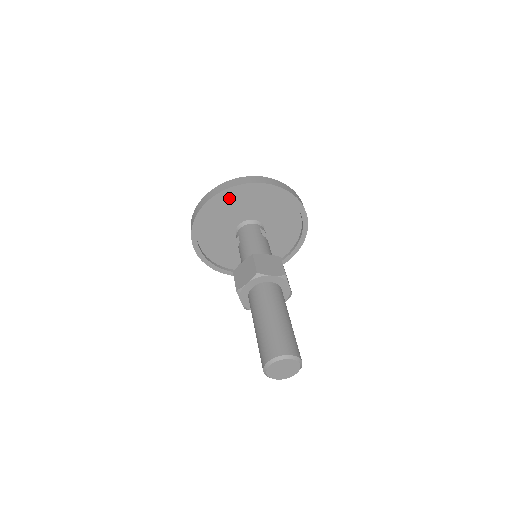
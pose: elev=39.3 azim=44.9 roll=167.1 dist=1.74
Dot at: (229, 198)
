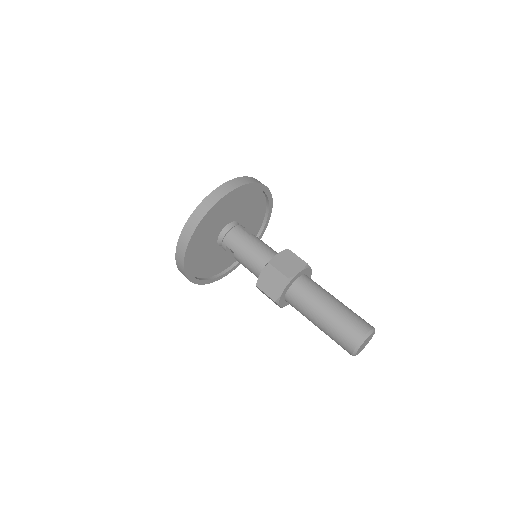
Dot at: (206, 221)
